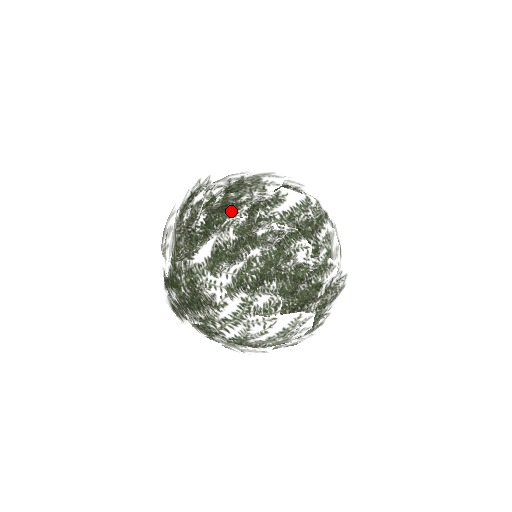
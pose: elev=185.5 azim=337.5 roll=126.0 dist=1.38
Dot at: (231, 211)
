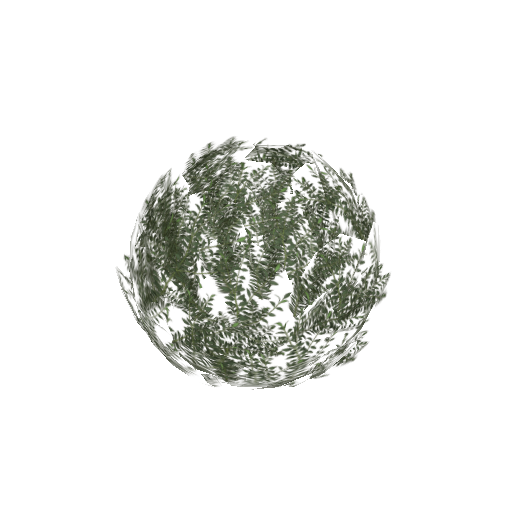
Dot at: occluded
